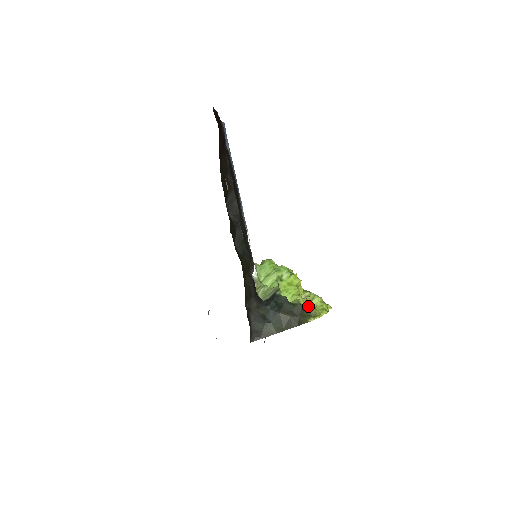
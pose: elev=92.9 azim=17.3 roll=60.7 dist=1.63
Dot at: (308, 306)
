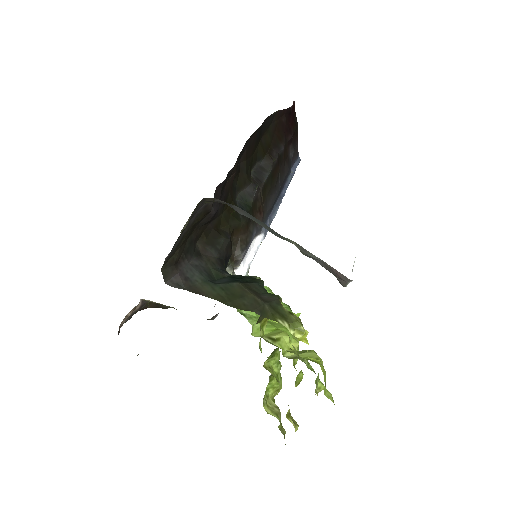
Dot at: occluded
